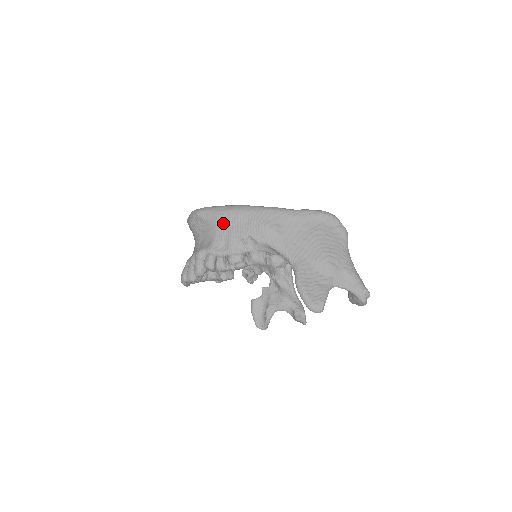
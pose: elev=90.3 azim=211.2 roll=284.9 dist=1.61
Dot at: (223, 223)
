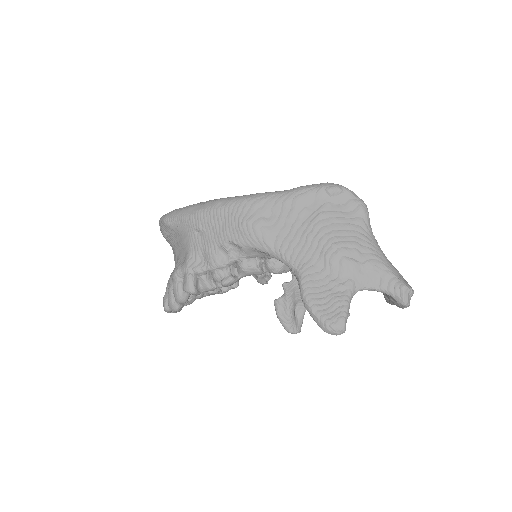
Dot at: (195, 229)
